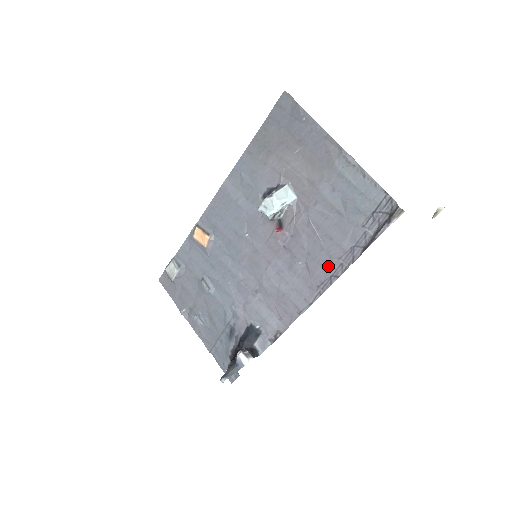
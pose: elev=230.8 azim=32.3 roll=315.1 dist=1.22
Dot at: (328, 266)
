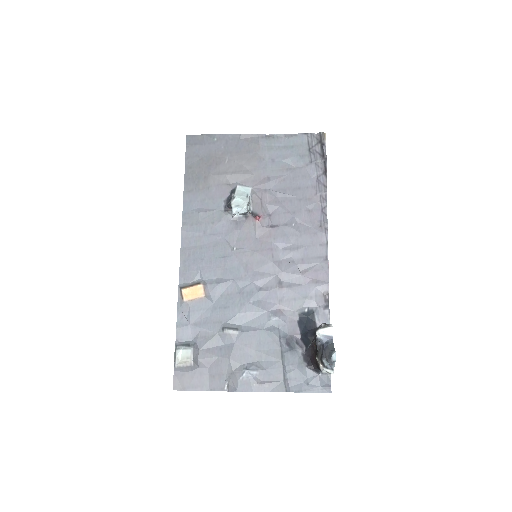
Dot at: (314, 206)
